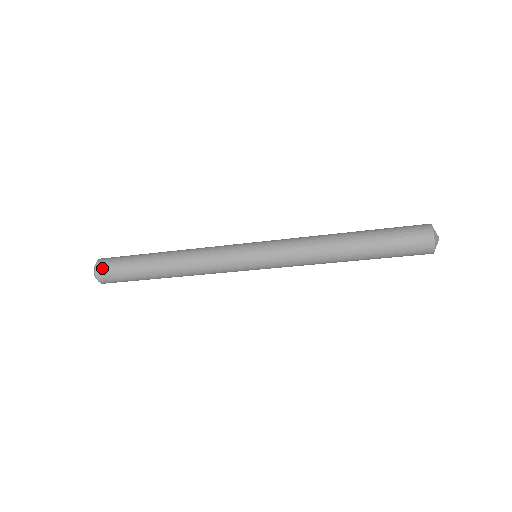
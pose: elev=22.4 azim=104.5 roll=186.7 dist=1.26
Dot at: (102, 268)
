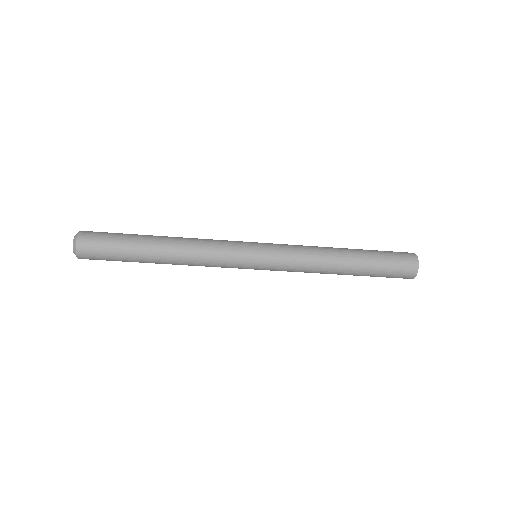
Dot at: (87, 234)
